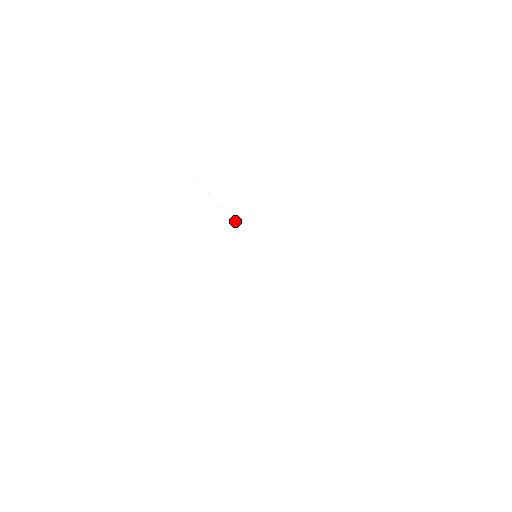
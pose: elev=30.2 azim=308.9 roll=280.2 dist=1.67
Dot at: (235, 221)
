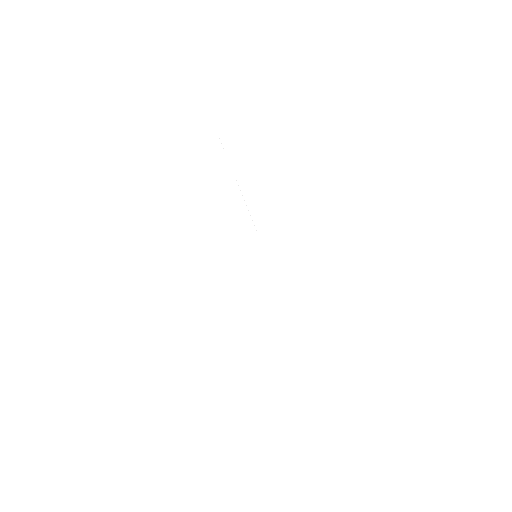
Dot at: occluded
